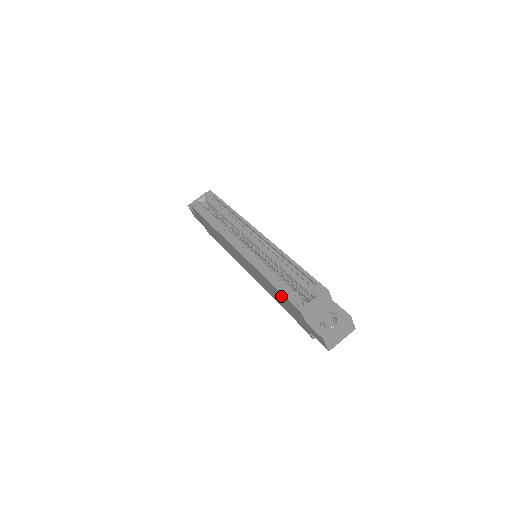
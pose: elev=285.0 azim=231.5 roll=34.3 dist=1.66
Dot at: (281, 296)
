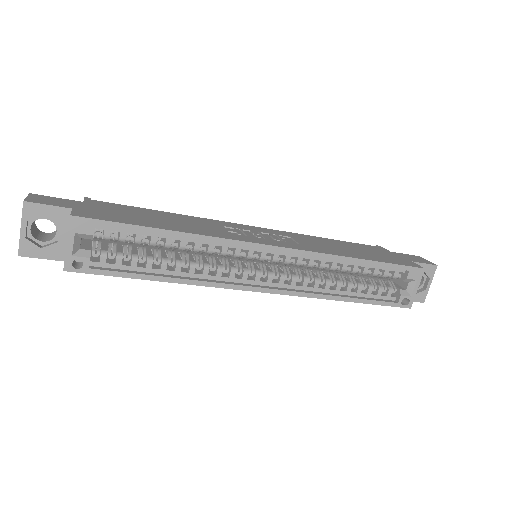
Dot at: occluded
